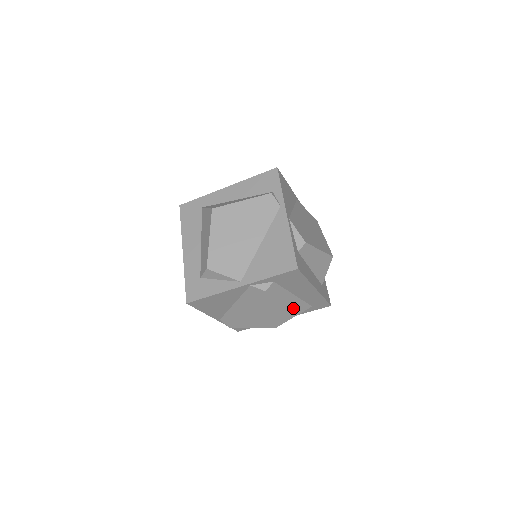
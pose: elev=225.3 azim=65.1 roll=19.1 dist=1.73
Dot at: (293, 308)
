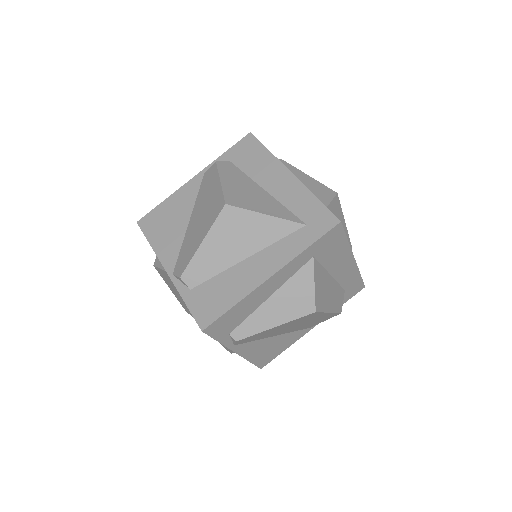
Dot at: (263, 204)
